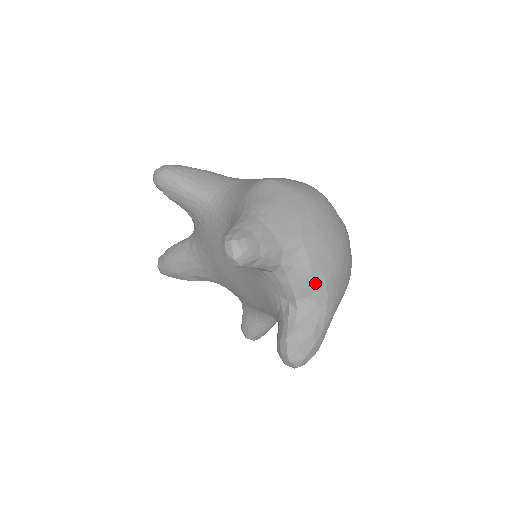
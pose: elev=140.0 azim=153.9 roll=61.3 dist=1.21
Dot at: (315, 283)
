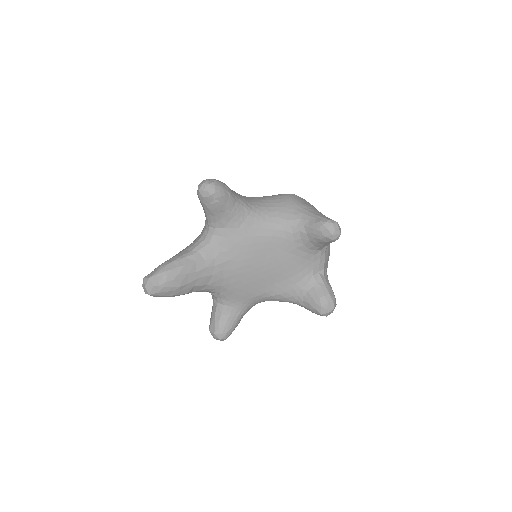
Dot at: occluded
